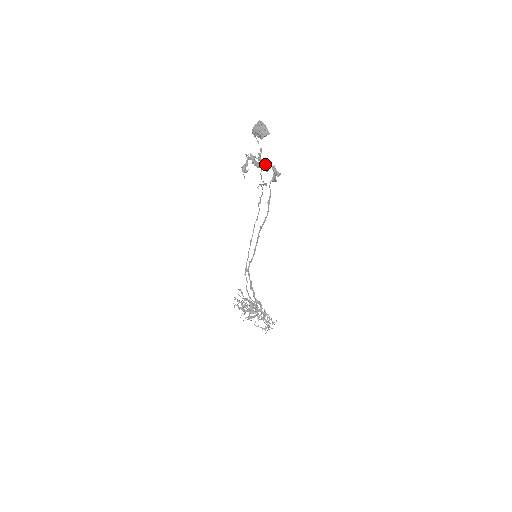
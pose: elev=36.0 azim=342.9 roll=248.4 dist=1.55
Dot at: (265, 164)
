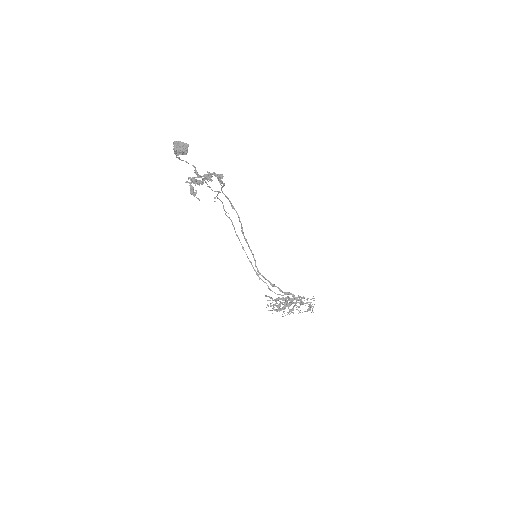
Dot at: (206, 177)
